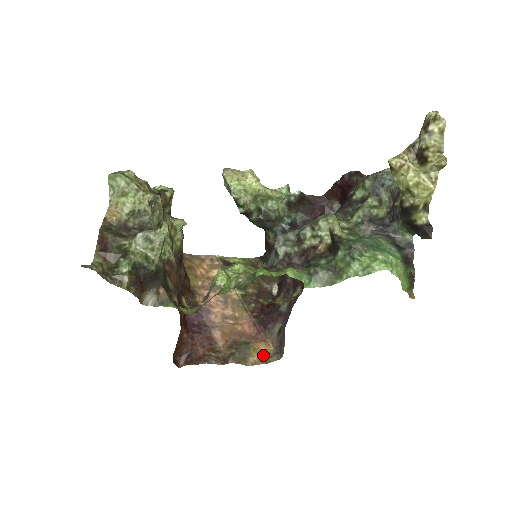
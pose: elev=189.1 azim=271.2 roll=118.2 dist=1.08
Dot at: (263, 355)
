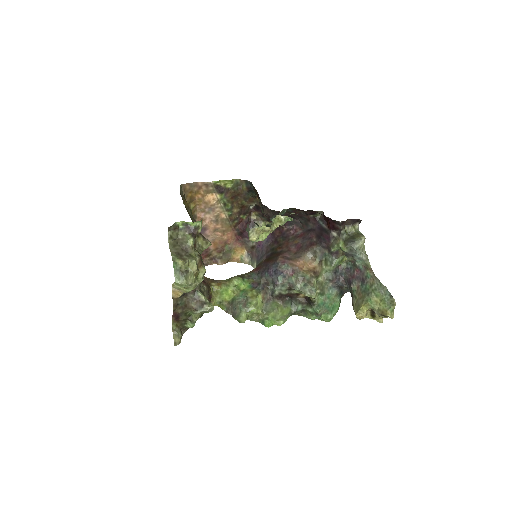
Dot at: (239, 256)
